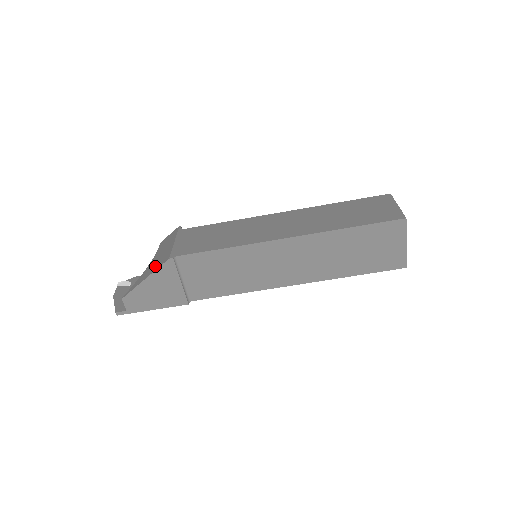
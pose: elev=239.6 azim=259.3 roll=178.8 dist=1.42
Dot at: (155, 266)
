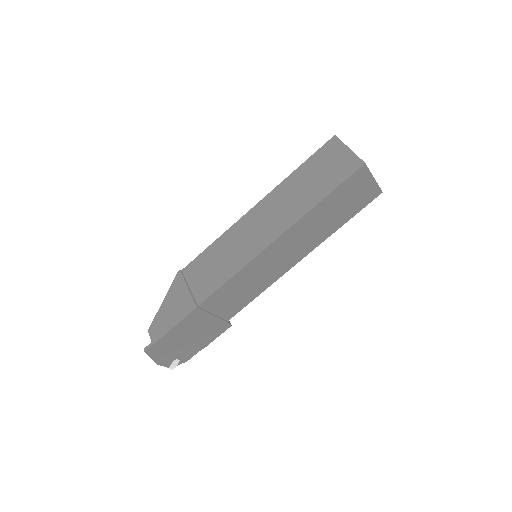
Dot at: occluded
